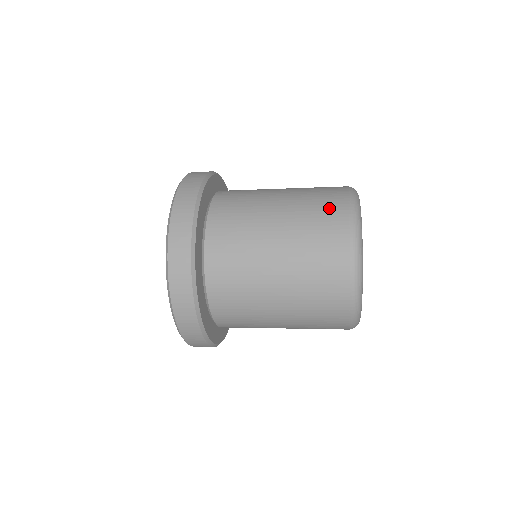
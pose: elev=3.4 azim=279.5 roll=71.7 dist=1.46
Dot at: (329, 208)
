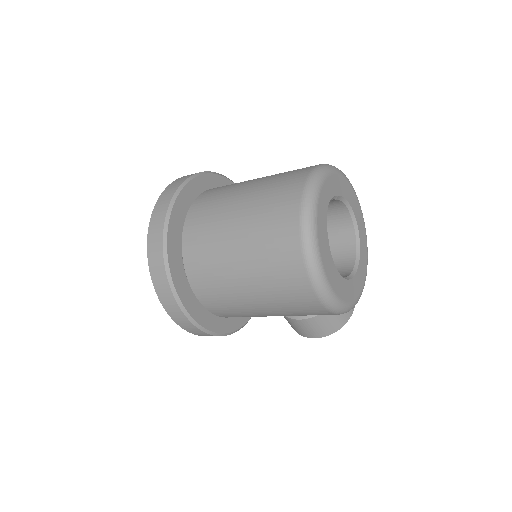
Dot at: occluded
